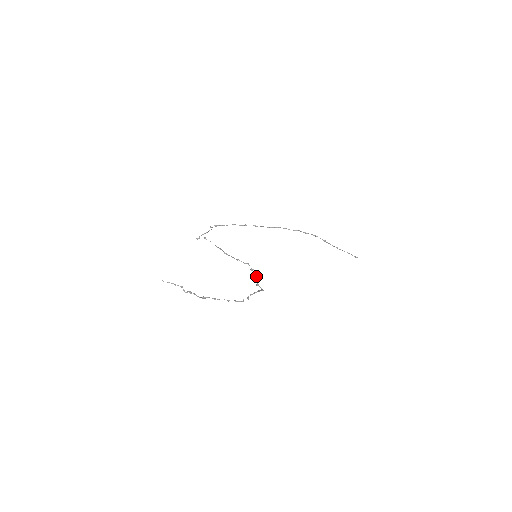
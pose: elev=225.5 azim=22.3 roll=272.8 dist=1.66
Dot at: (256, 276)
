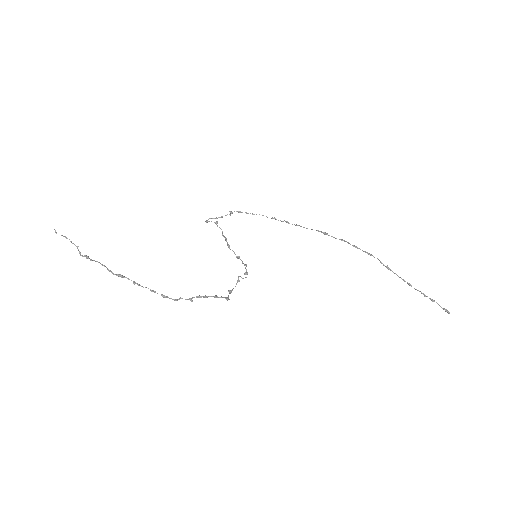
Dot at: (237, 280)
